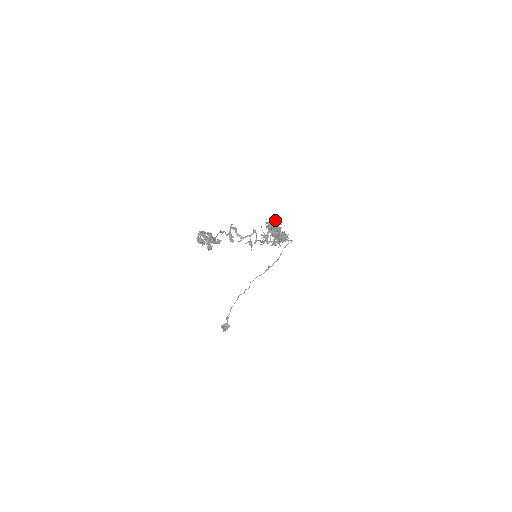
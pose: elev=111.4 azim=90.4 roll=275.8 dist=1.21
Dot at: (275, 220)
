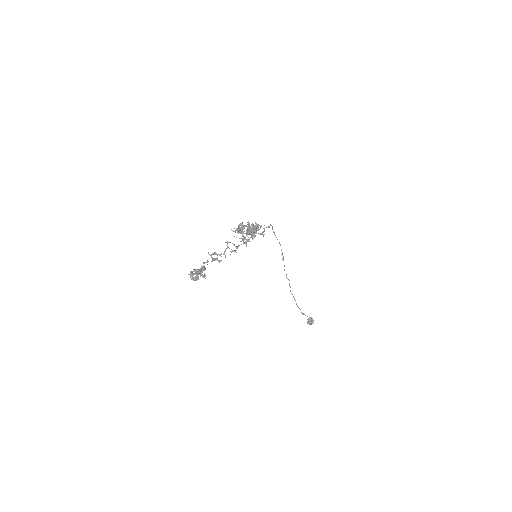
Dot at: (240, 225)
